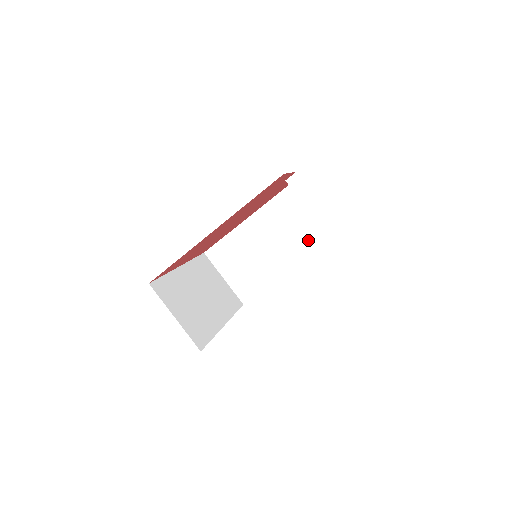
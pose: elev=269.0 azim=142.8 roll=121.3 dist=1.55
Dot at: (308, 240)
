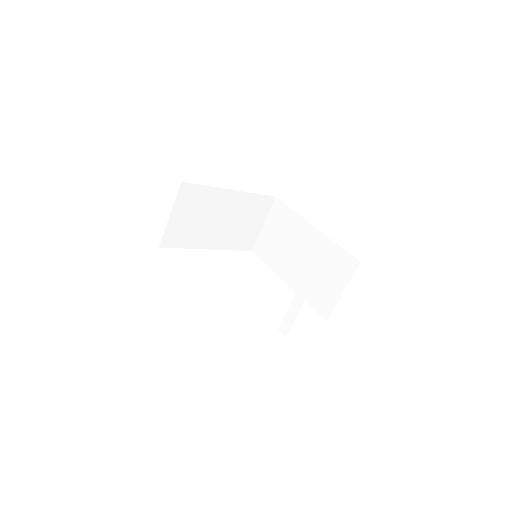
Dot at: (313, 291)
